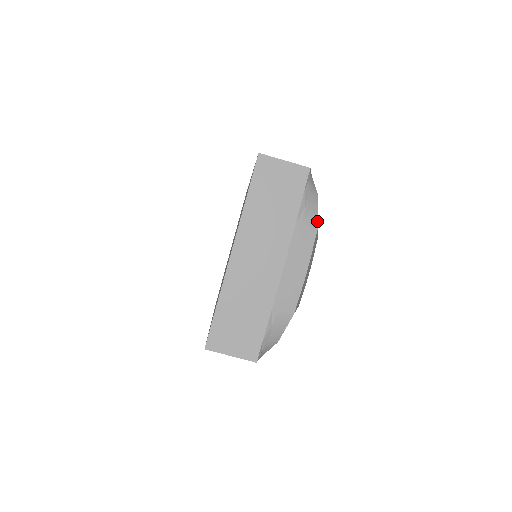
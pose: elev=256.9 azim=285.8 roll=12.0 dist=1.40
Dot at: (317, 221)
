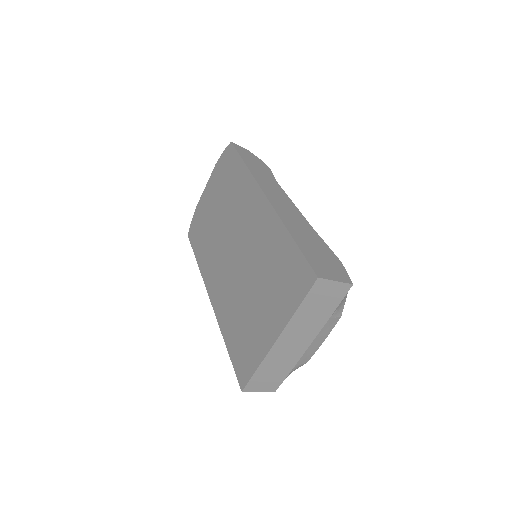
Dot at: (342, 311)
